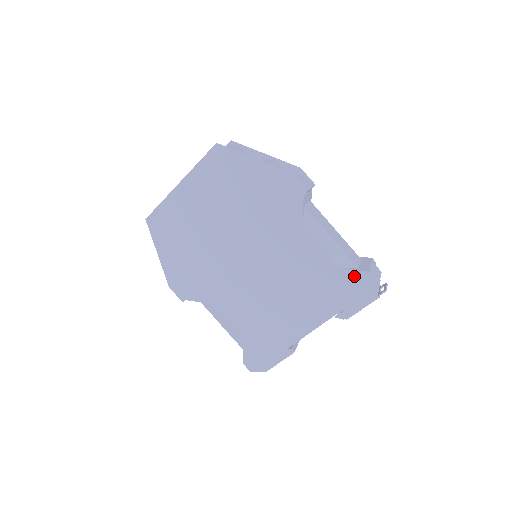
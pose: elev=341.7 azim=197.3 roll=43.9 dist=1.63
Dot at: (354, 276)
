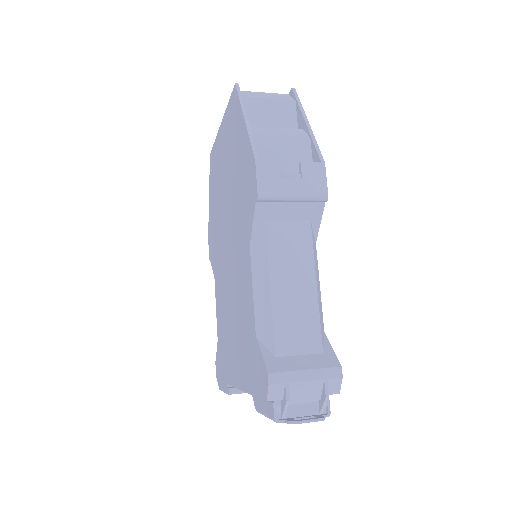
Dot at: (260, 362)
